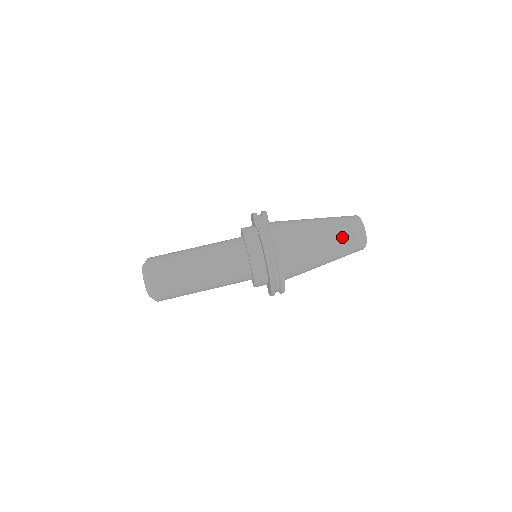
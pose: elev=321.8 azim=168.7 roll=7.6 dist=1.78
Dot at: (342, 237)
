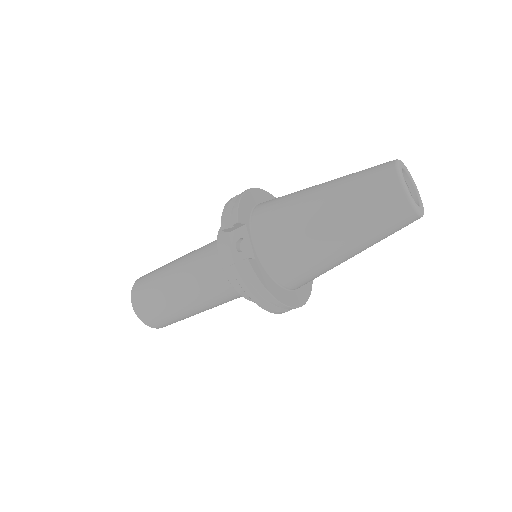
Dot at: (371, 229)
